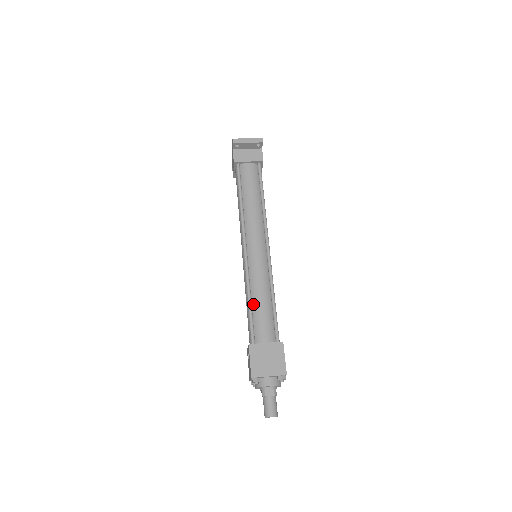
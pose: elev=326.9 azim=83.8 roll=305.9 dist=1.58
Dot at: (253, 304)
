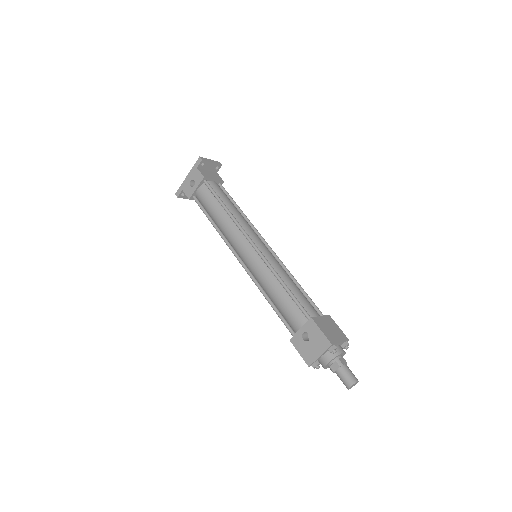
Dot at: (288, 288)
